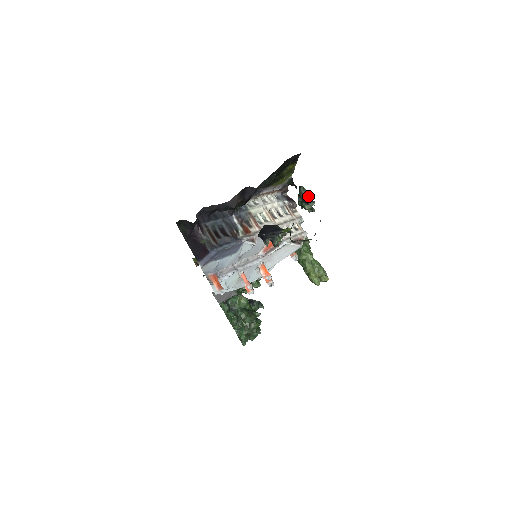
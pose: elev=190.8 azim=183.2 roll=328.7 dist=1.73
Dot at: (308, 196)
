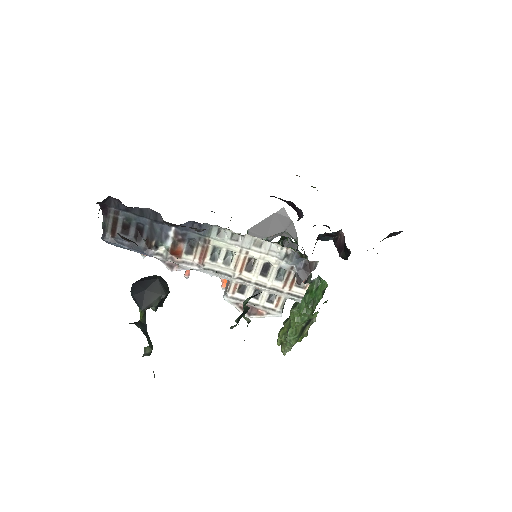
Dot at: occluded
